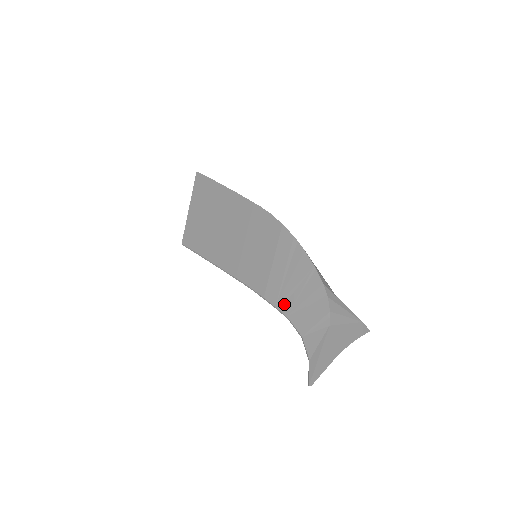
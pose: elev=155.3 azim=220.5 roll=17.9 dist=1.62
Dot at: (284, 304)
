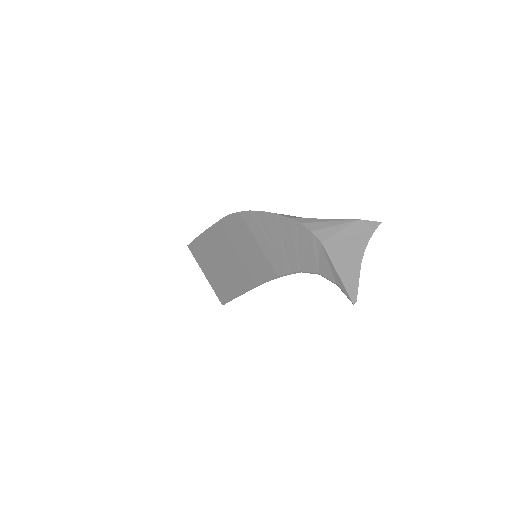
Dot at: (289, 264)
